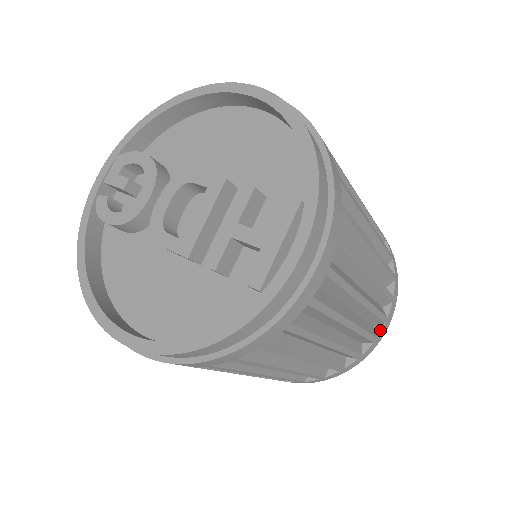
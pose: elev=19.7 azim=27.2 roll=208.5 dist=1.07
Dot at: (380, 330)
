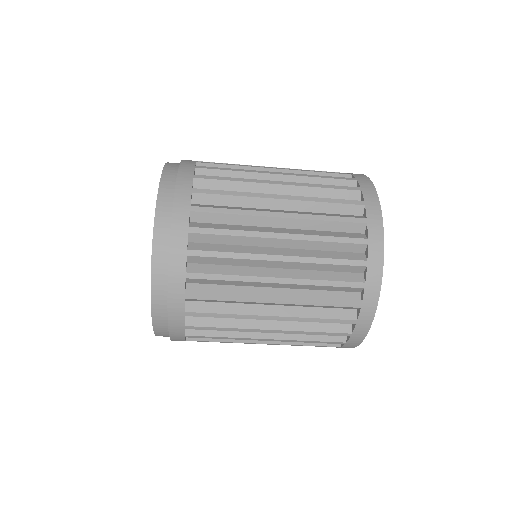
Dot at: (358, 314)
